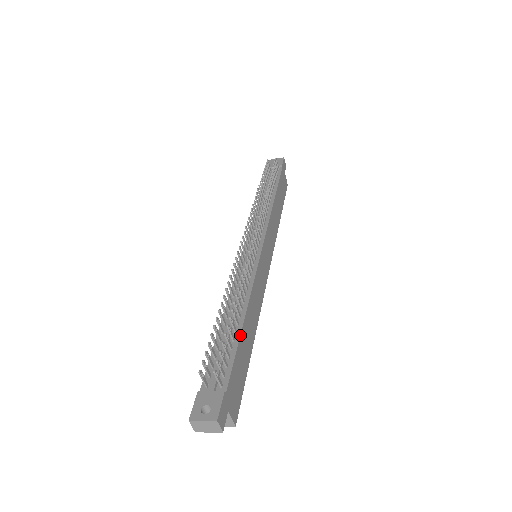
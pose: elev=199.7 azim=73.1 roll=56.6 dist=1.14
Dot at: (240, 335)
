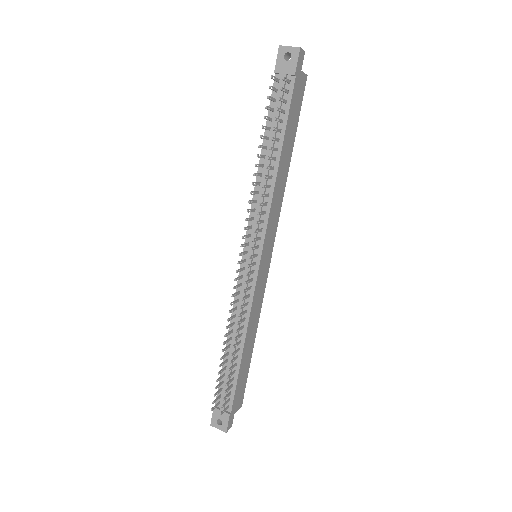
Dot at: (239, 369)
